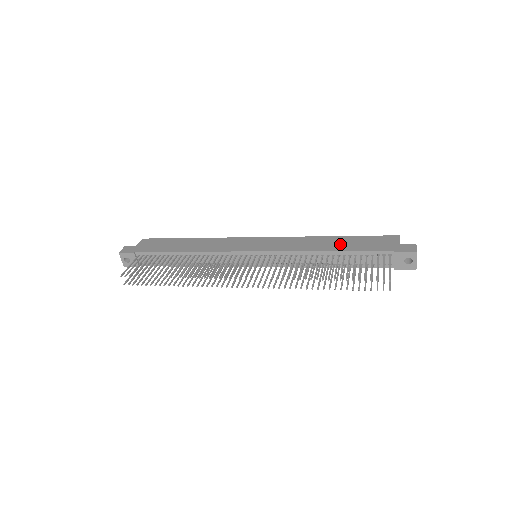
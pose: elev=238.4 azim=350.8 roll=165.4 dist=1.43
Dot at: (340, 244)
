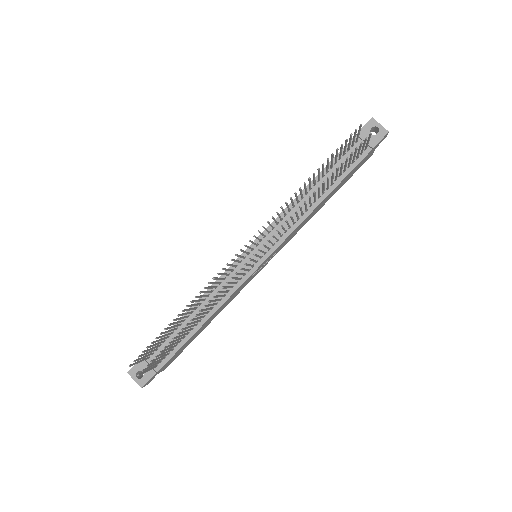
Dot at: occluded
